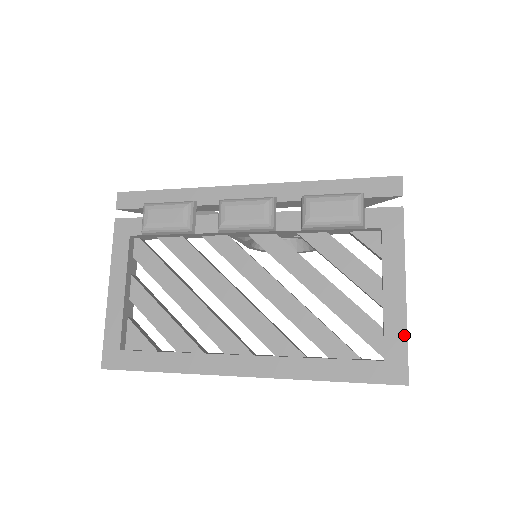
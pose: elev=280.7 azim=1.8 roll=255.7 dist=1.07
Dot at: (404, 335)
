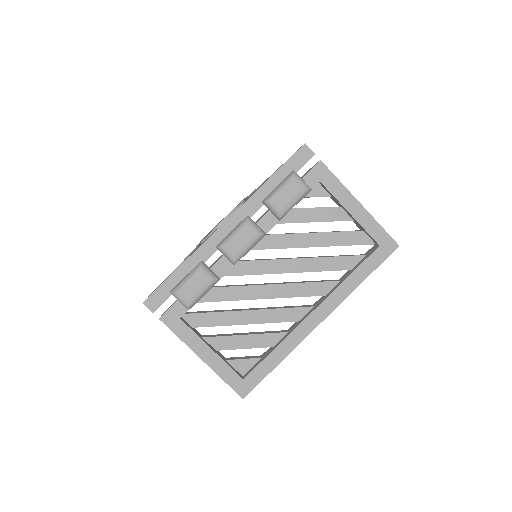
Dot at: (377, 225)
